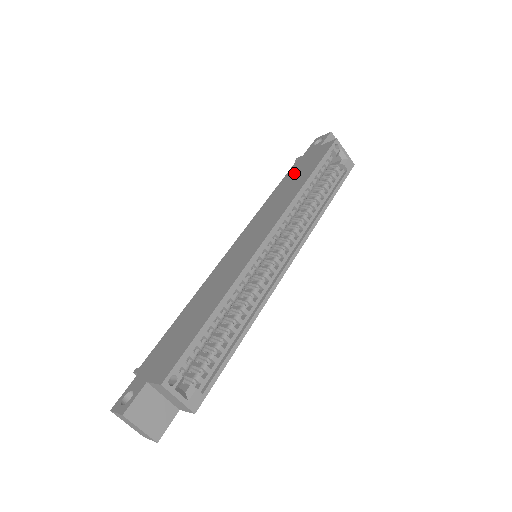
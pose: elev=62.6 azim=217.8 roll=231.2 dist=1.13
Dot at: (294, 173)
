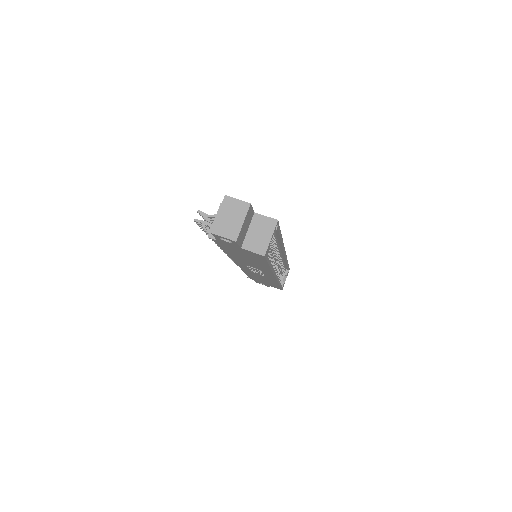
Dot at: occluded
